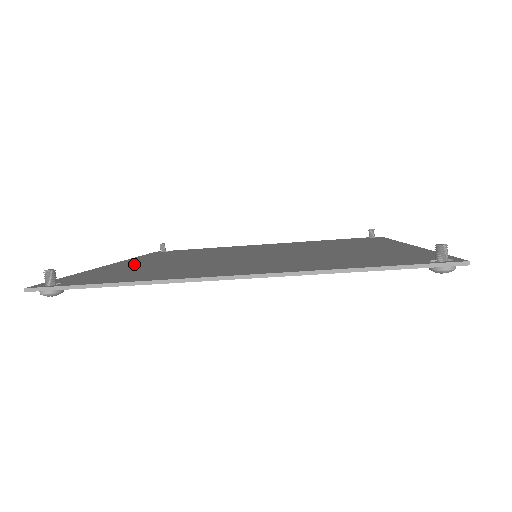
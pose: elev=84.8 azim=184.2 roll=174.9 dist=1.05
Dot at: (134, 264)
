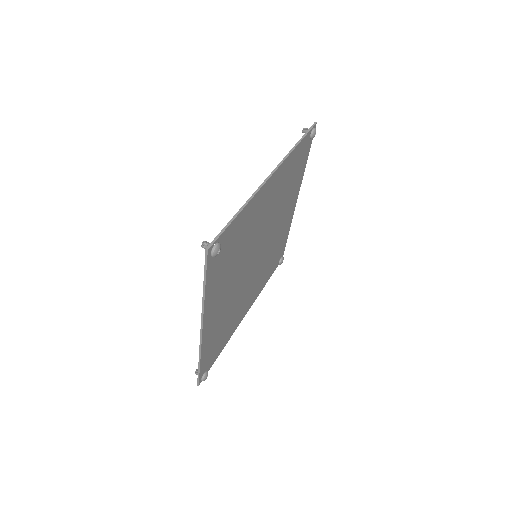
Dot at: occluded
